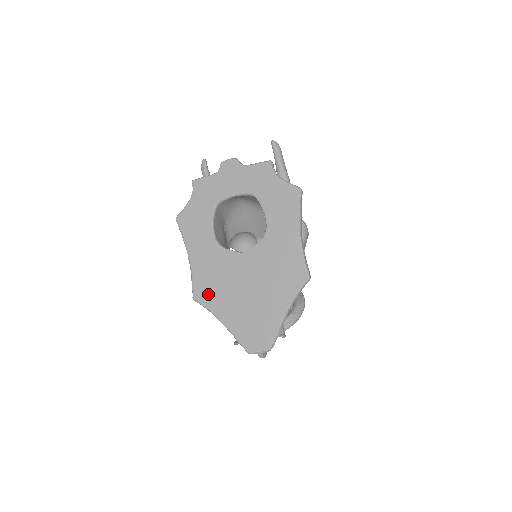
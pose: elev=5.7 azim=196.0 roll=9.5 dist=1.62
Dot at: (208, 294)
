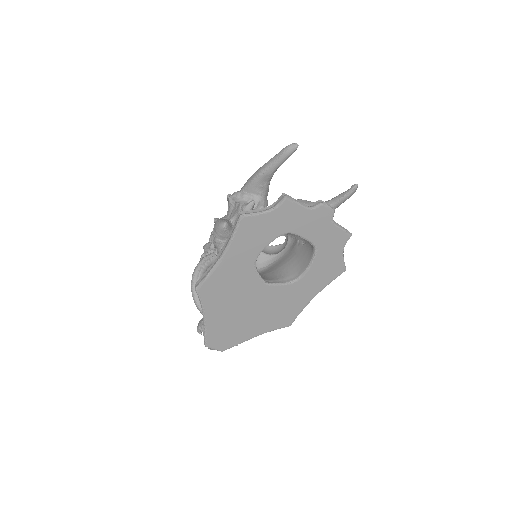
Dot at: (212, 294)
